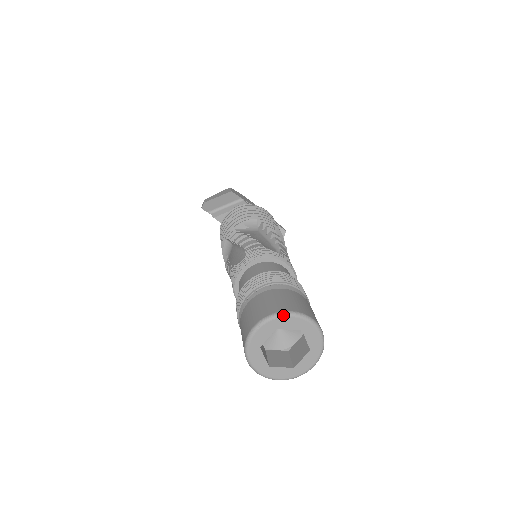
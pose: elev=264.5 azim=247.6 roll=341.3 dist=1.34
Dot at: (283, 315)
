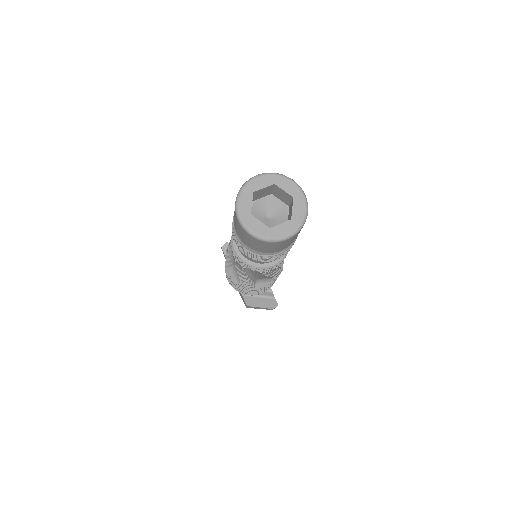
Dot at: (285, 176)
